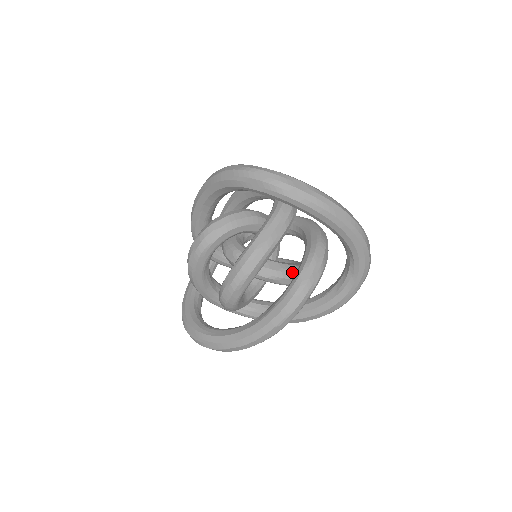
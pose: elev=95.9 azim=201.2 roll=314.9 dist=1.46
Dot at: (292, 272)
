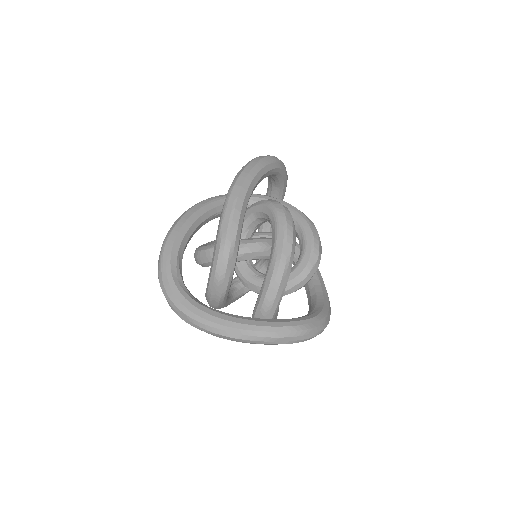
Dot at: occluded
